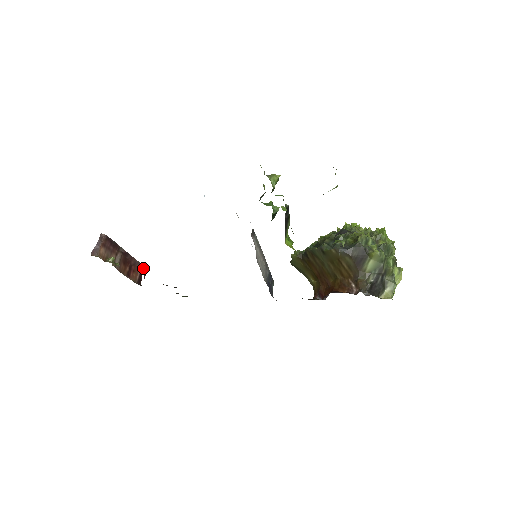
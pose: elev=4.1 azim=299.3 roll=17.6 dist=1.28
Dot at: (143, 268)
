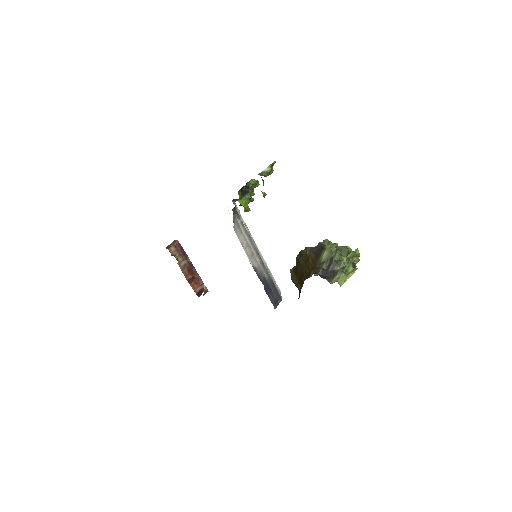
Dot at: (205, 288)
